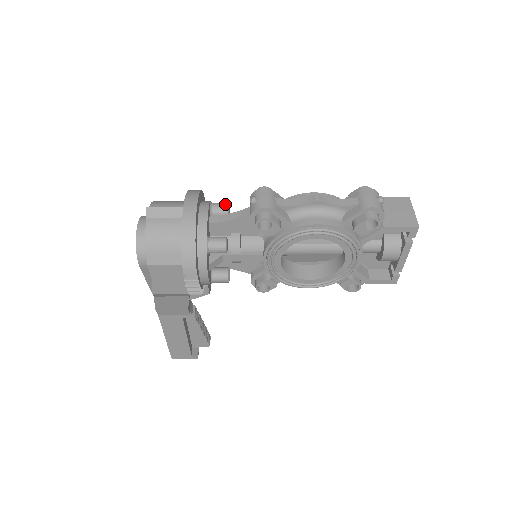
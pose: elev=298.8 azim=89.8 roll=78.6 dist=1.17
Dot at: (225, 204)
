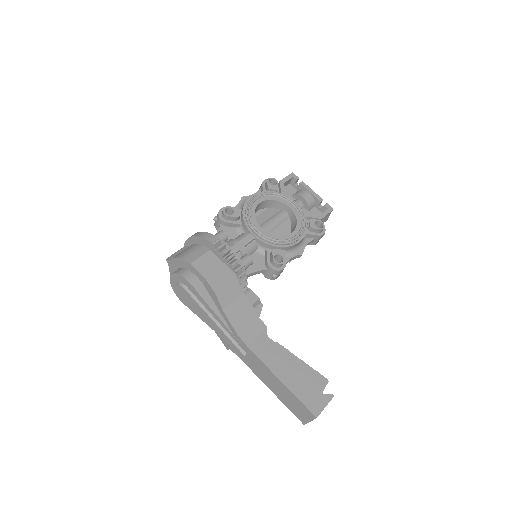
Dot at: occluded
